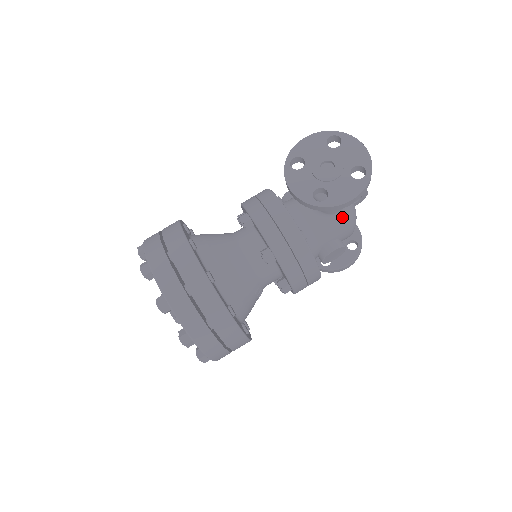
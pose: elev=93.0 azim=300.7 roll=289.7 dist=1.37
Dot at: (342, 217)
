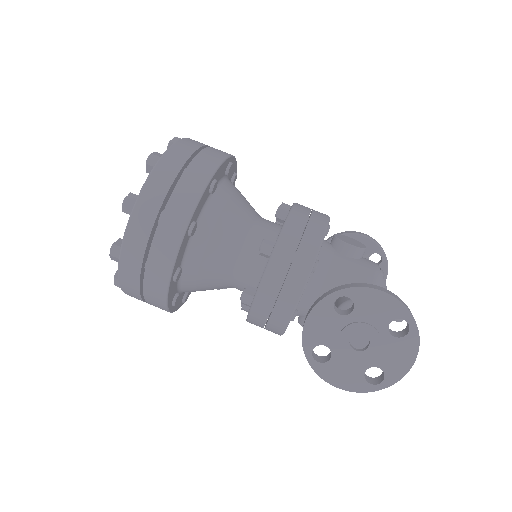
Dot at: occluded
